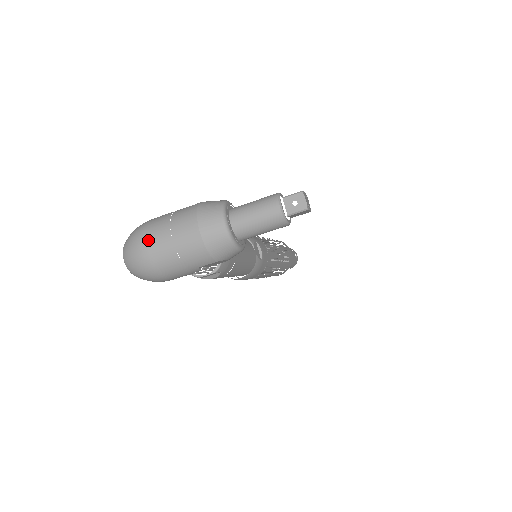
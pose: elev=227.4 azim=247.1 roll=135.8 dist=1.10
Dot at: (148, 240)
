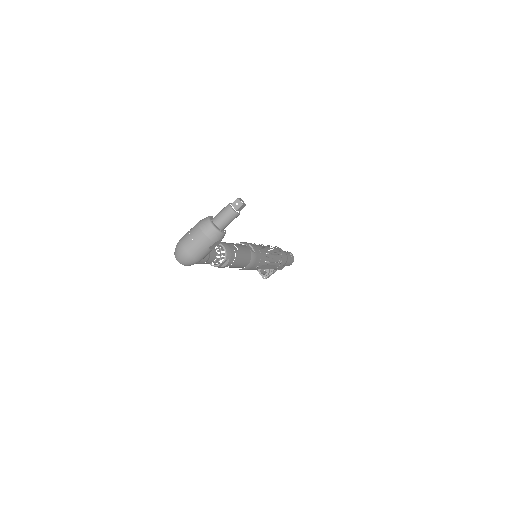
Dot at: (183, 245)
